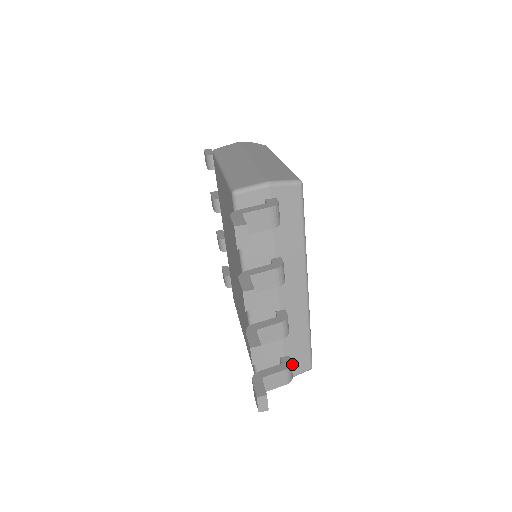
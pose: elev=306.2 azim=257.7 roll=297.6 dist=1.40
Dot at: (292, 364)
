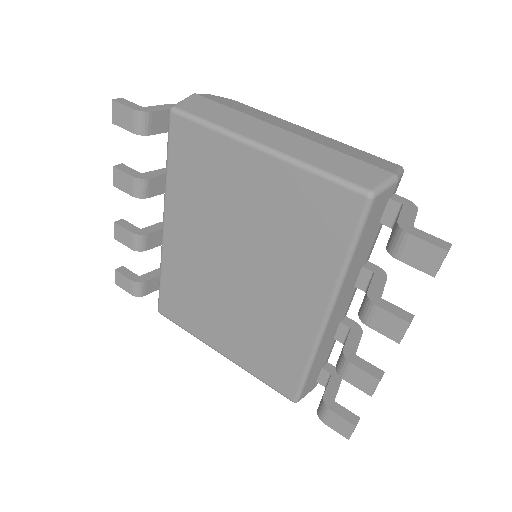
Dot at: occluded
